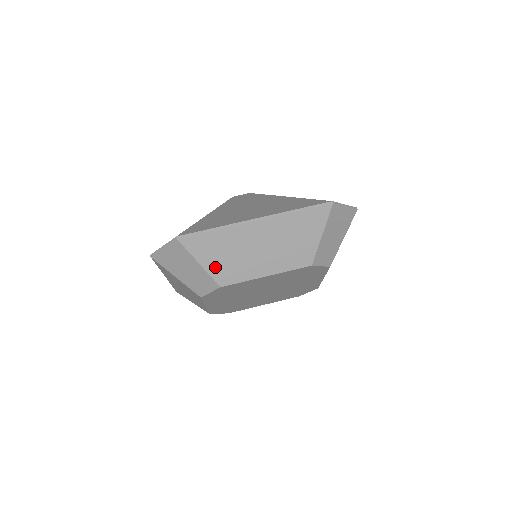
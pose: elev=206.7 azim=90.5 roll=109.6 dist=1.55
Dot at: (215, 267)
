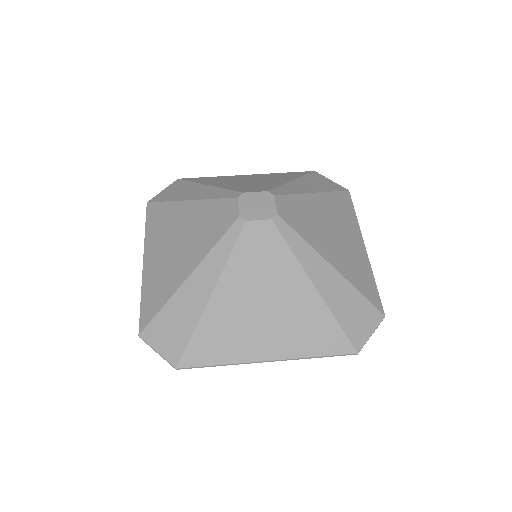
Dot at: occluded
